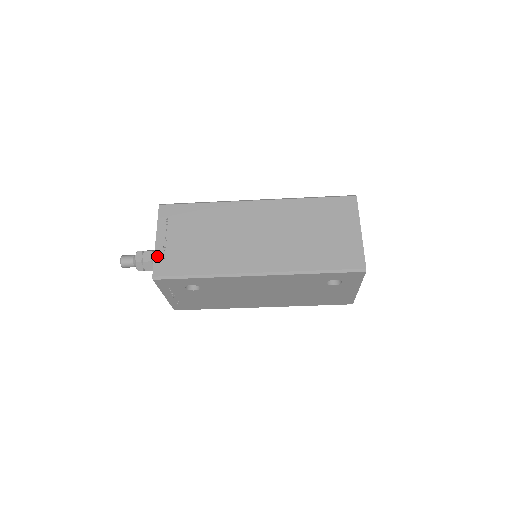
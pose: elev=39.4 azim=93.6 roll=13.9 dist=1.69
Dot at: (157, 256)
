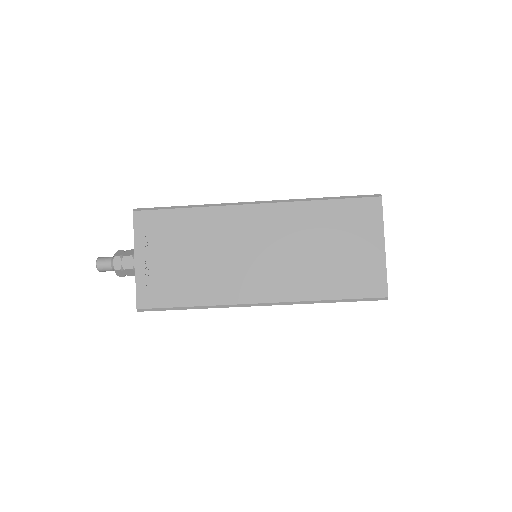
Dot at: (139, 282)
